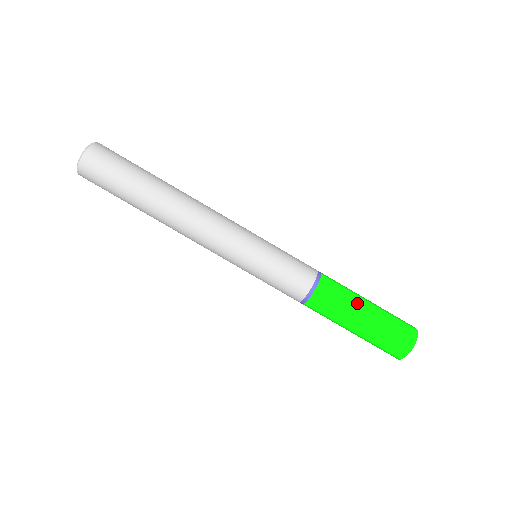
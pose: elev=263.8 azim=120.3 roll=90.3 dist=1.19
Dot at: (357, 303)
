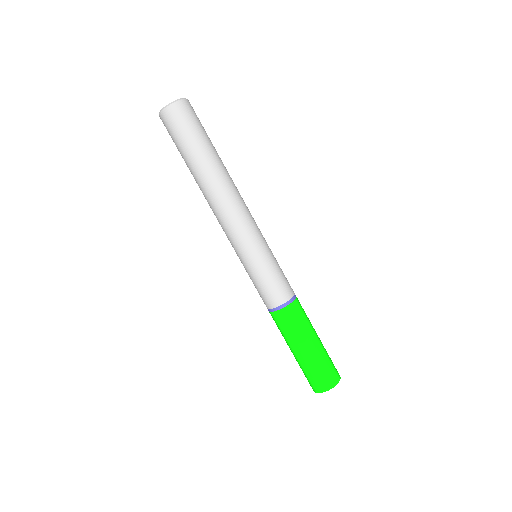
Dot at: occluded
